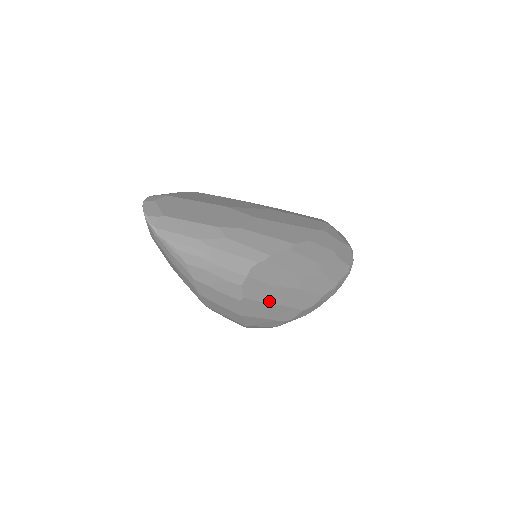
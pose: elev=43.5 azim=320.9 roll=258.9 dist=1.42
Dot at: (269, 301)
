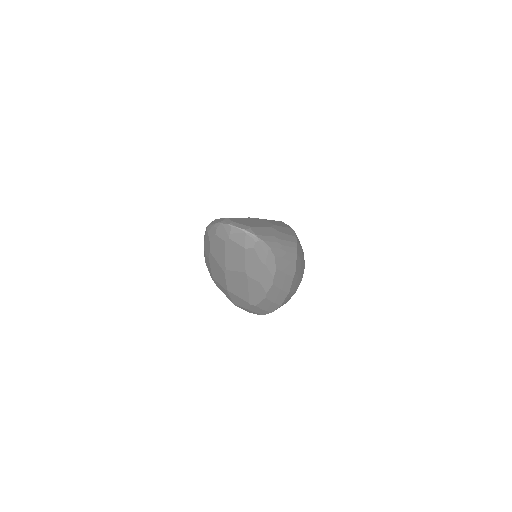
Dot at: occluded
